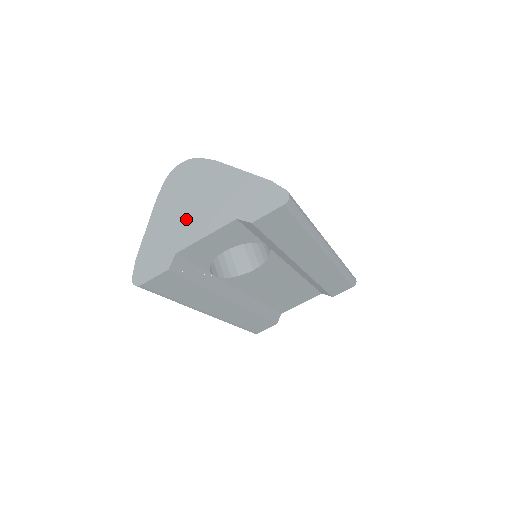
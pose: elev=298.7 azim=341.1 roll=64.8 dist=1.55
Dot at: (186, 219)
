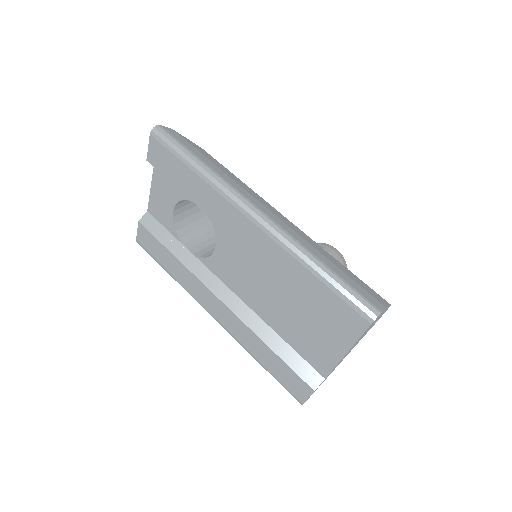
Dot at: occluded
